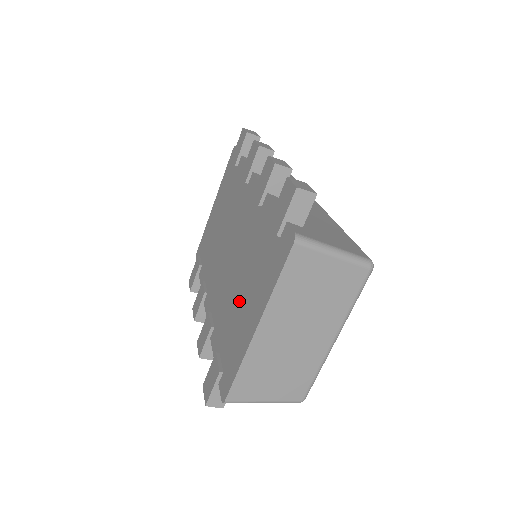
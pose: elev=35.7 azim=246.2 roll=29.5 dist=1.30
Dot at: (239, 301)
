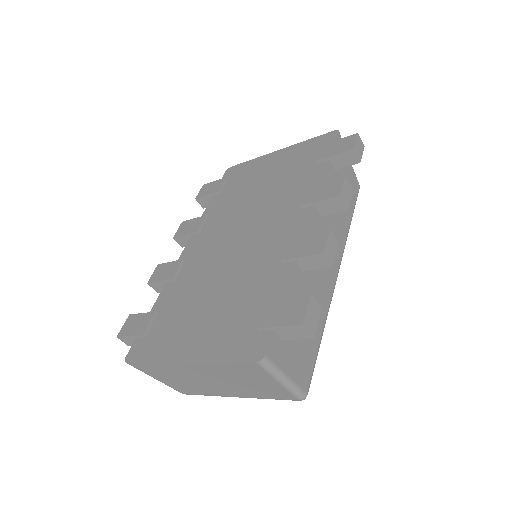
Dot at: (200, 307)
